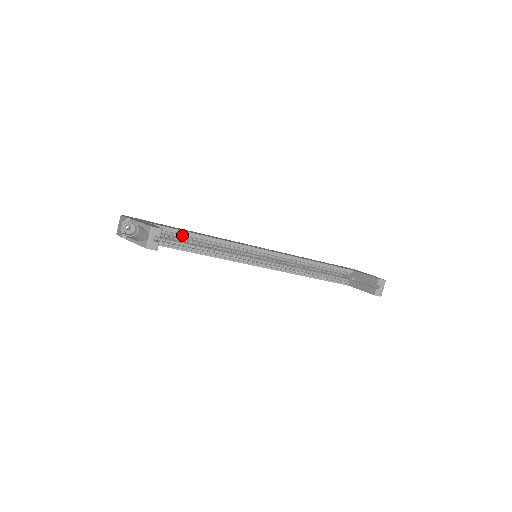
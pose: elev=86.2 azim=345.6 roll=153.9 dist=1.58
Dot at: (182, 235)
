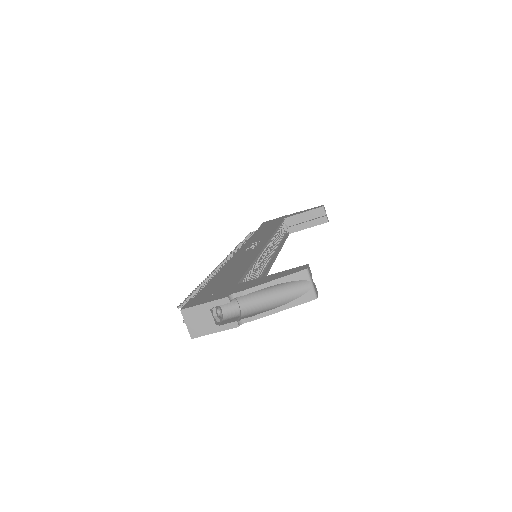
Dot at: occluded
